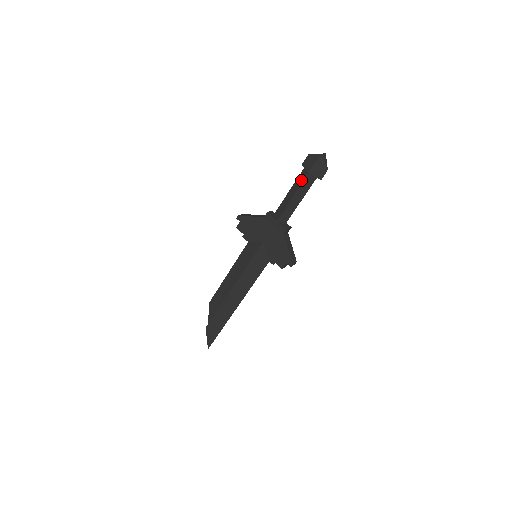
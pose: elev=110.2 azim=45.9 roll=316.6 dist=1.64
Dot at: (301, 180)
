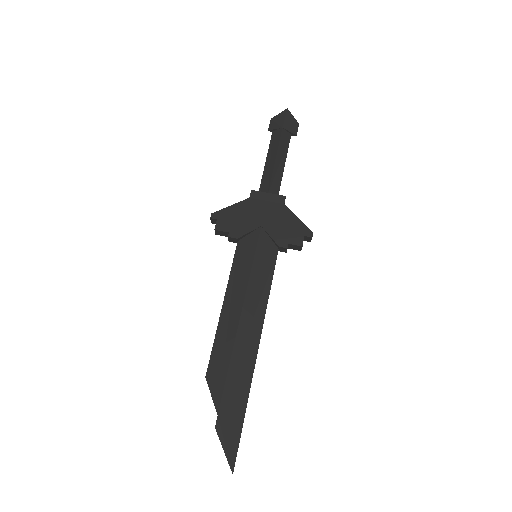
Dot at: (277, 139)
